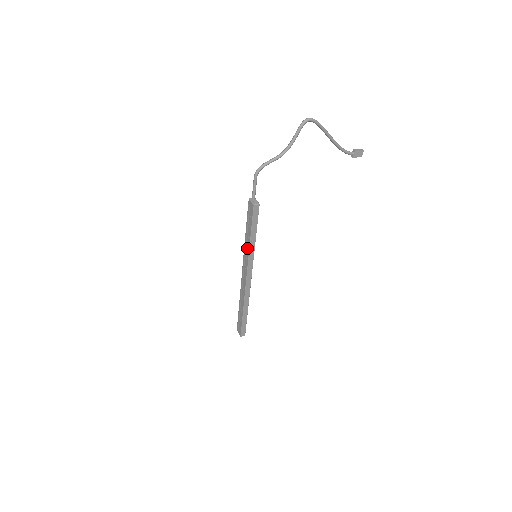
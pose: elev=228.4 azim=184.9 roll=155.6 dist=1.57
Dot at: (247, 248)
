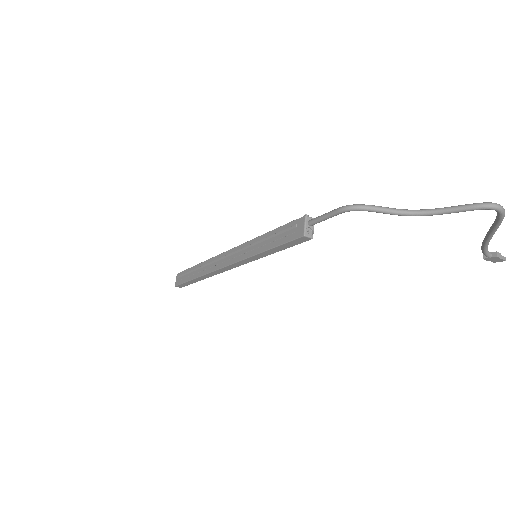
Dot at: (251, 250)
